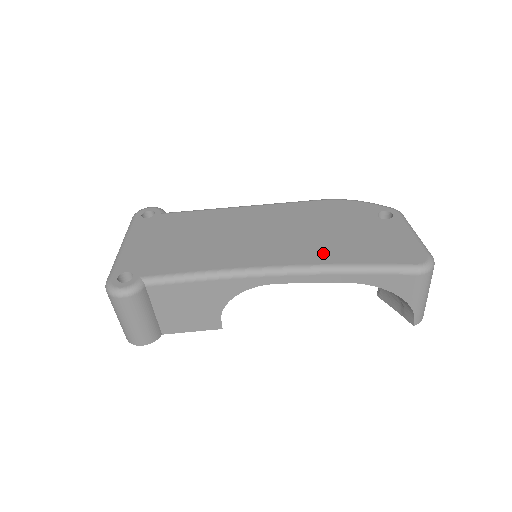
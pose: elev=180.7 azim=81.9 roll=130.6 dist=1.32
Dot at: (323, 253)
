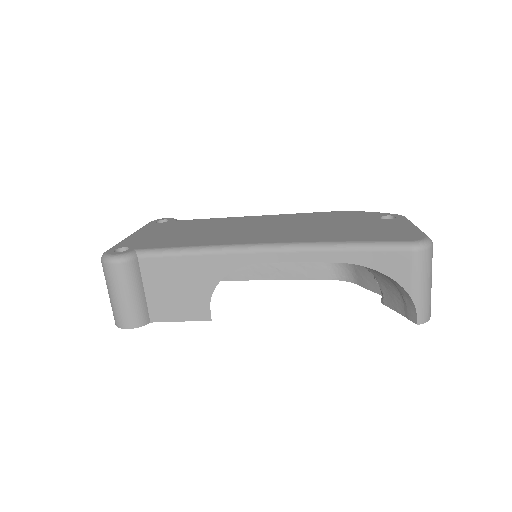
Dot at: (316, 236)
